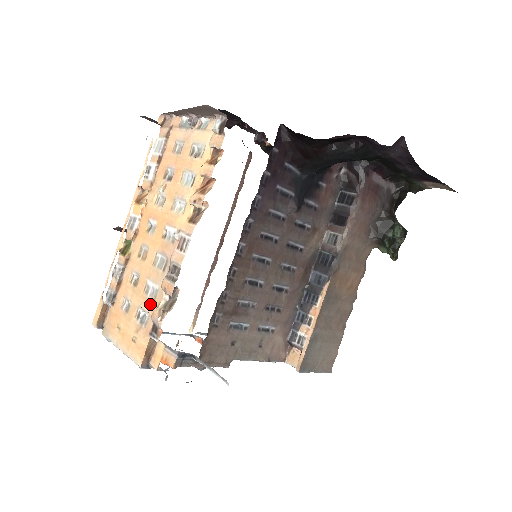
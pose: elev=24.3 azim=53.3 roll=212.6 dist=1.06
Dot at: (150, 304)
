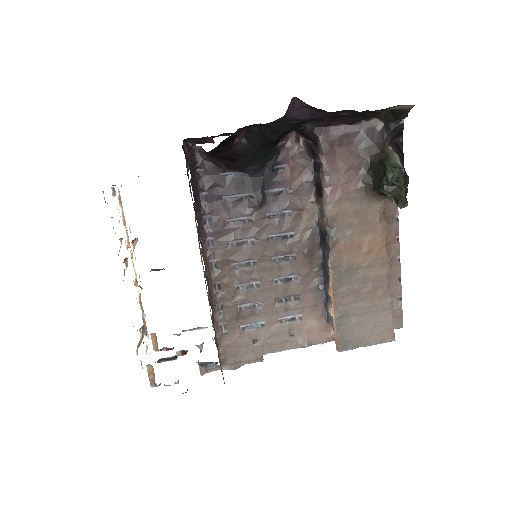
Dot at: occluded
